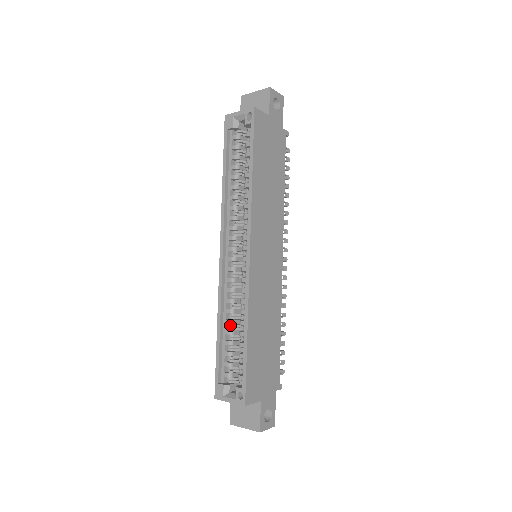
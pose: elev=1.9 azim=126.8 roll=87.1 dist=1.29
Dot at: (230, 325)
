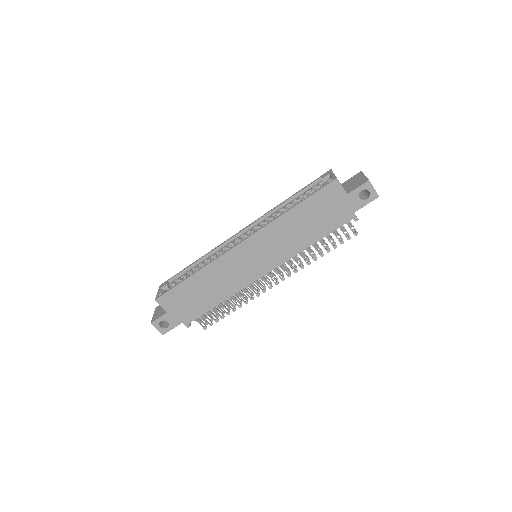
Dot at: (201, 266)
